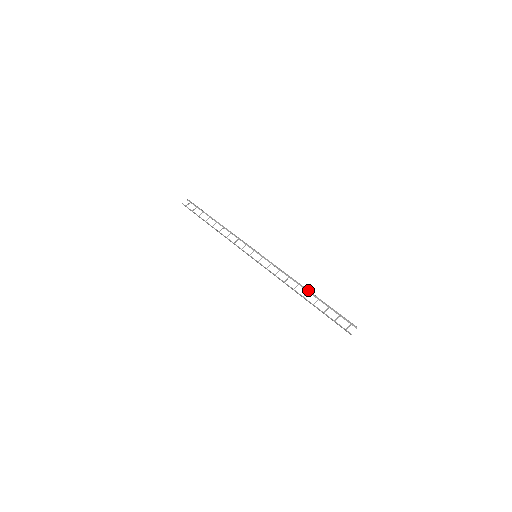
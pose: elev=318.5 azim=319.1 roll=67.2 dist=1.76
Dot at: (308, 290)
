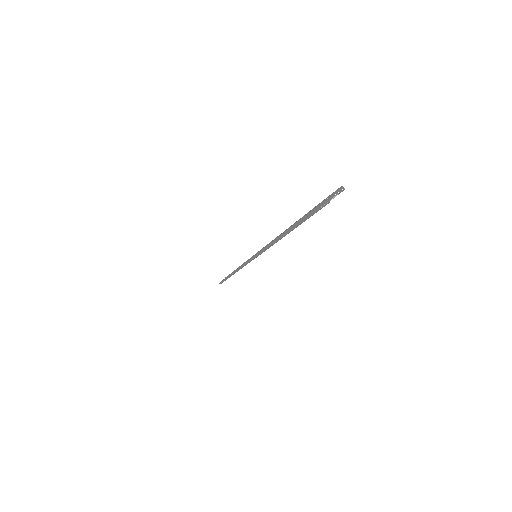
Dot at: occluded
